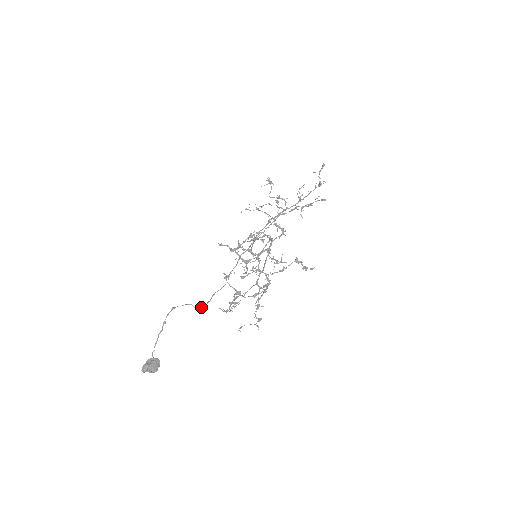
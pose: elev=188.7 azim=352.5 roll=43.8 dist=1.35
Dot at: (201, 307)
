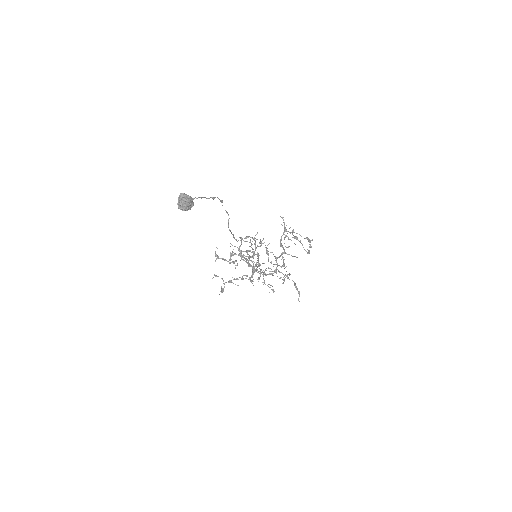
Dot at: occluded
